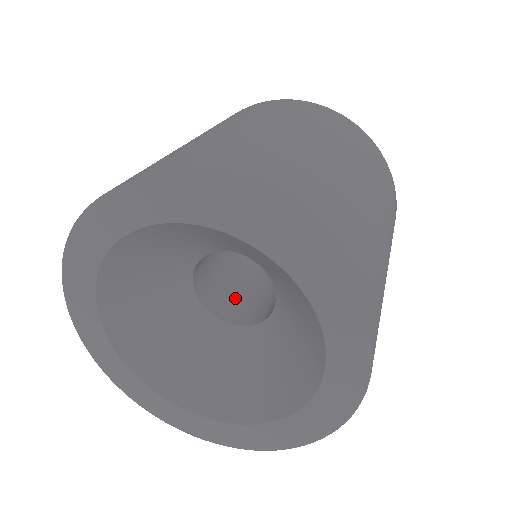
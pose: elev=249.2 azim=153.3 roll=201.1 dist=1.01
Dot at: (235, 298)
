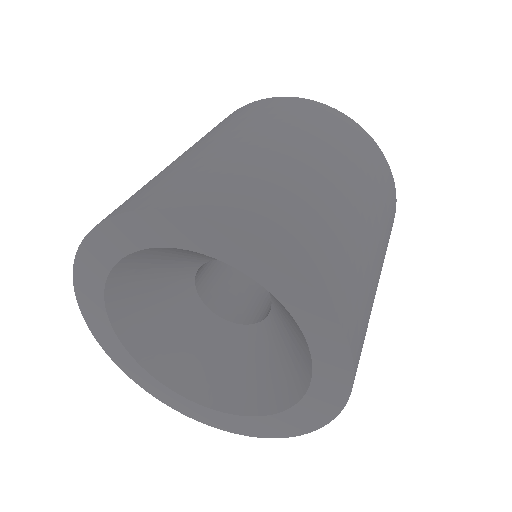
Dot at: (214, 271)
